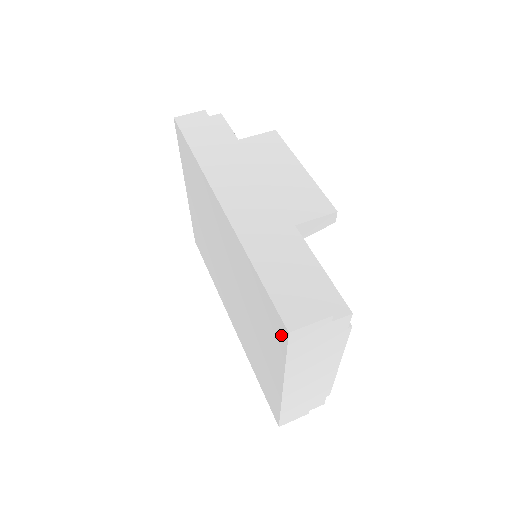
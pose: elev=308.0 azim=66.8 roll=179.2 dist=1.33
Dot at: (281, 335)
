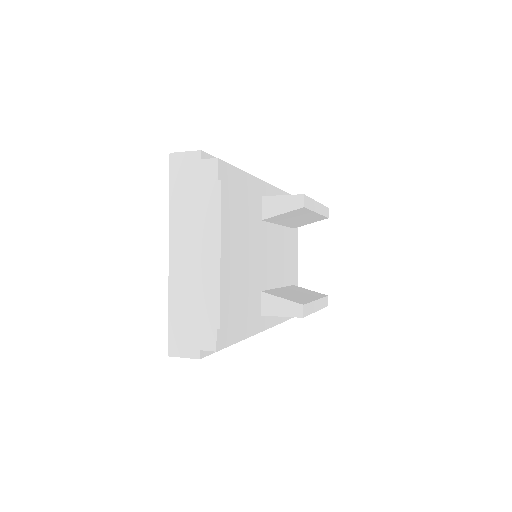
Dot at: occluded
